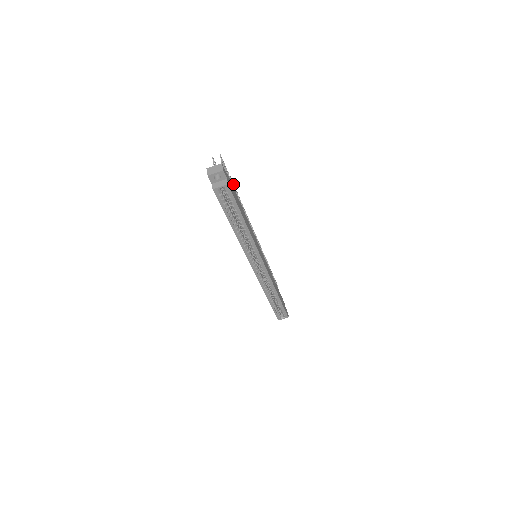
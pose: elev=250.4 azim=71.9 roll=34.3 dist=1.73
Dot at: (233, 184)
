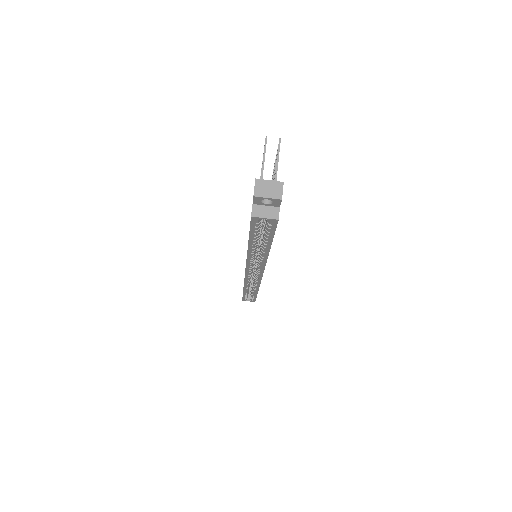
Dot at: occluded
